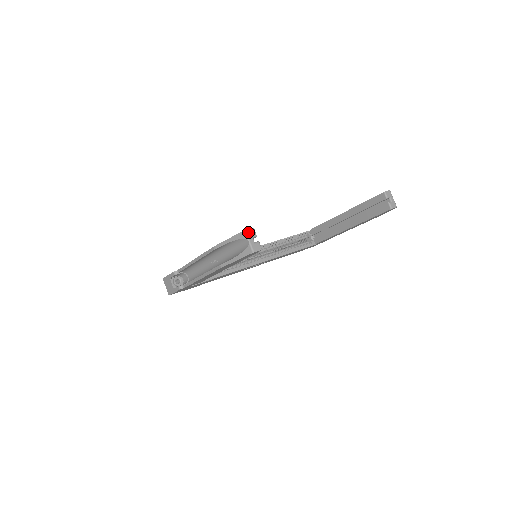
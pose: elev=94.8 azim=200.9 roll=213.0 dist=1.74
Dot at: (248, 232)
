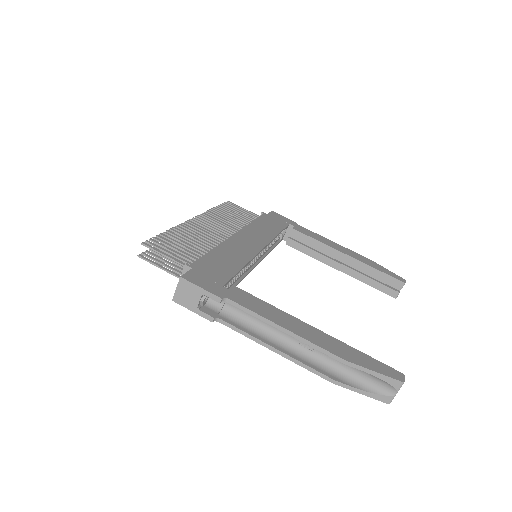
Dot at: (403, 383)
